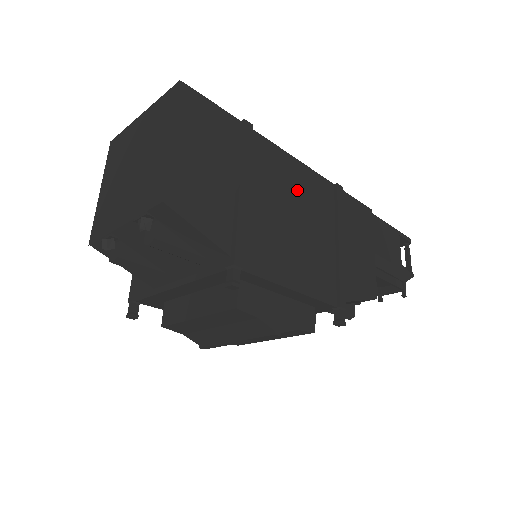
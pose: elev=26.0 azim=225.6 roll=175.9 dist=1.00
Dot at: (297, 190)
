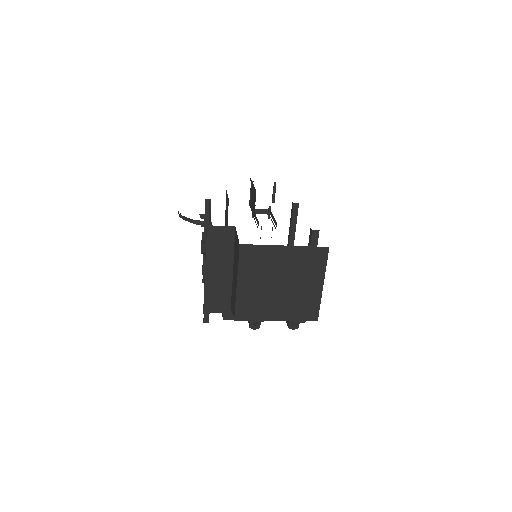
Dot at: occluded
